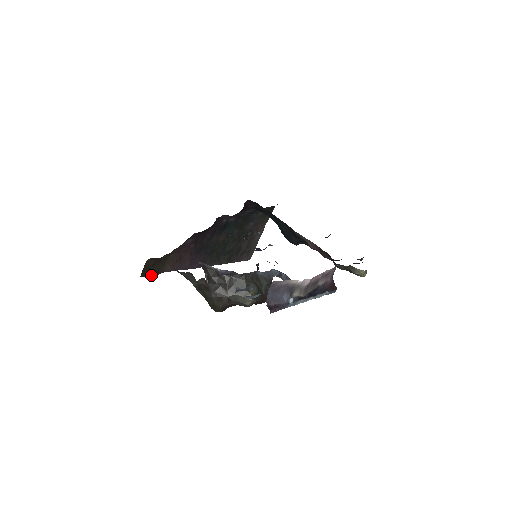
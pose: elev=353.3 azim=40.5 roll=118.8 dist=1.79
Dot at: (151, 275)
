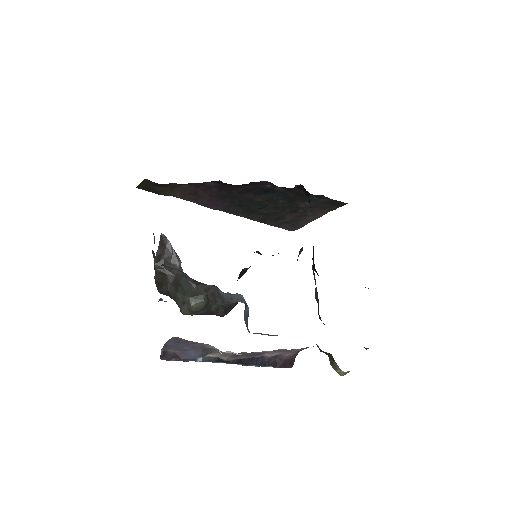
Dot at: (152, 192)
